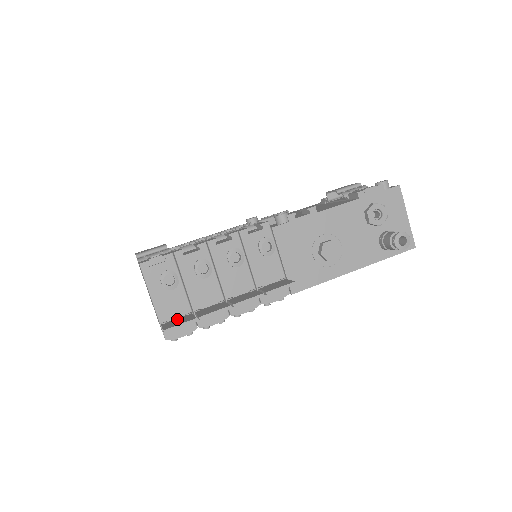
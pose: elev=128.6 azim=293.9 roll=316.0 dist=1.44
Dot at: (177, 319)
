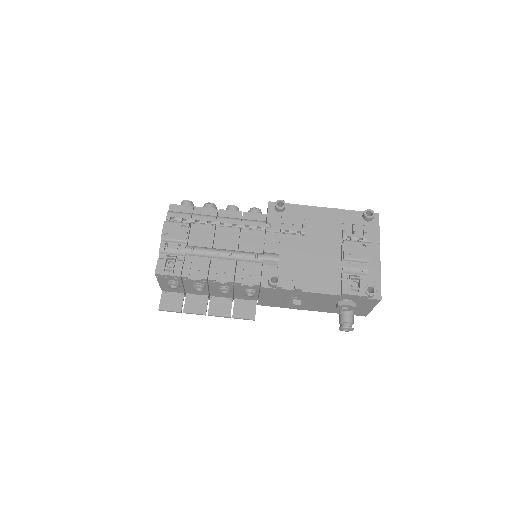
Dot at: (173, 295)
